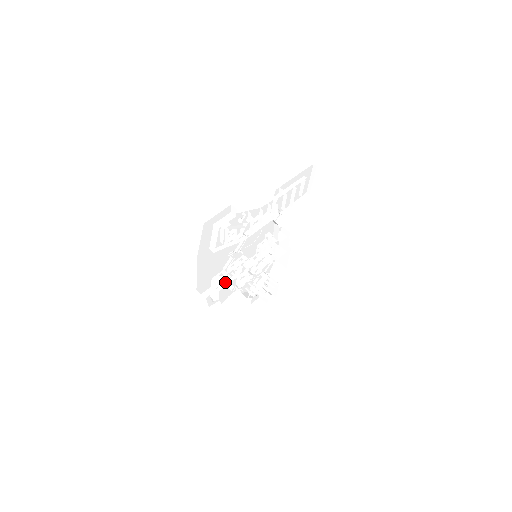
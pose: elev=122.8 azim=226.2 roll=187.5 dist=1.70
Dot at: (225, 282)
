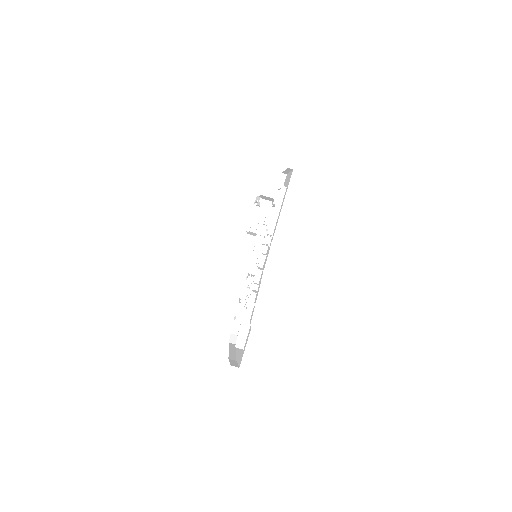
Dot at: (241, 298)
